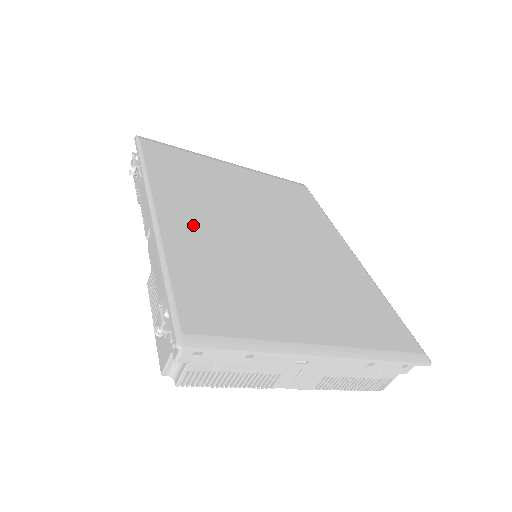
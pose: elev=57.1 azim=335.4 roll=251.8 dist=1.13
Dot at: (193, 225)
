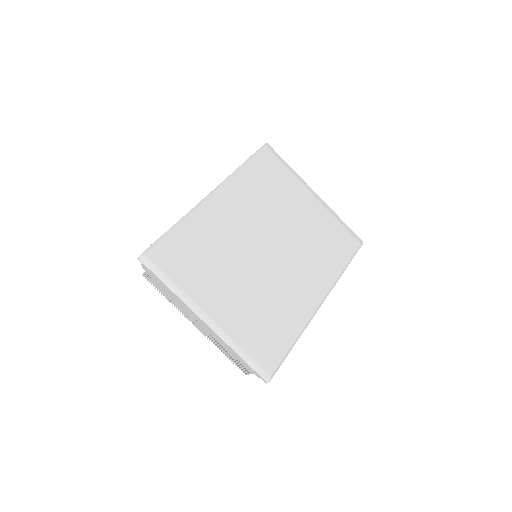
Dot at: (224, 215)
